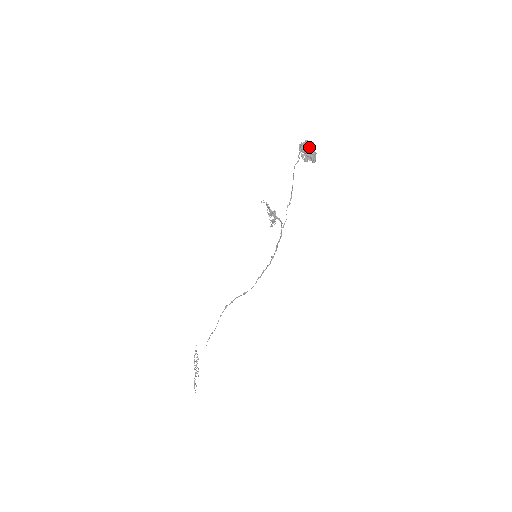
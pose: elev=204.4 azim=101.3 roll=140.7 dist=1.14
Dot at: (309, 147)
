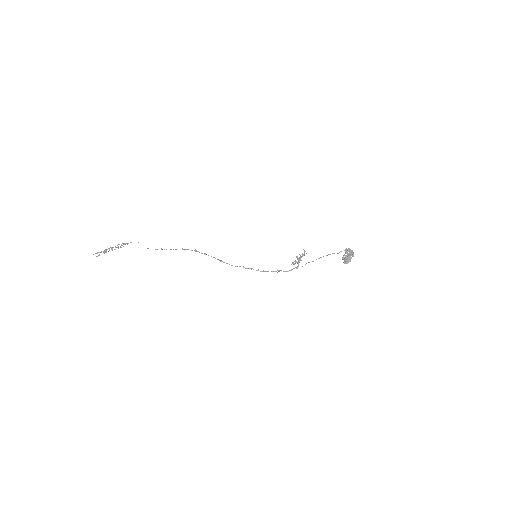
Dot at: (351, 255)
